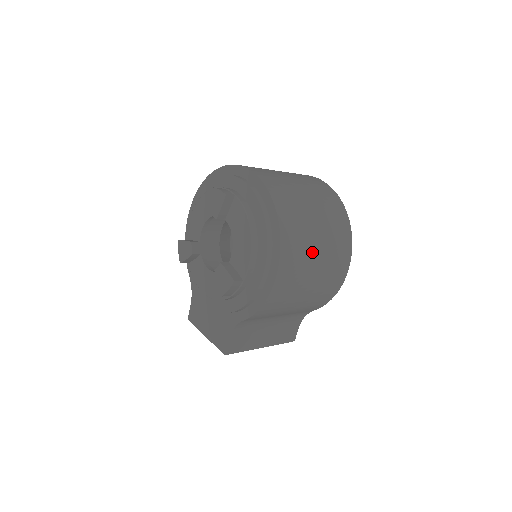
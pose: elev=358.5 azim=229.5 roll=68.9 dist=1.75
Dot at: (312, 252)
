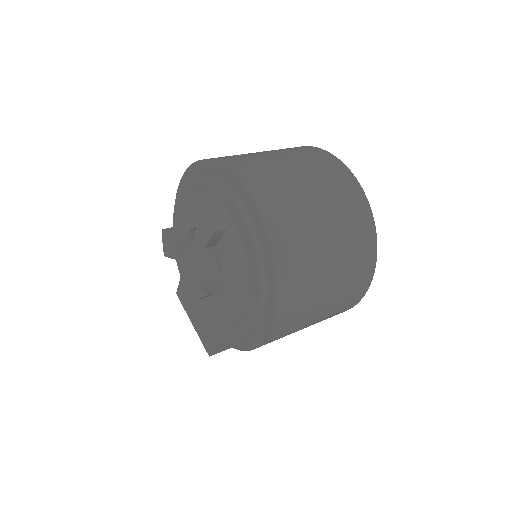
Dot at: (317, 304)
